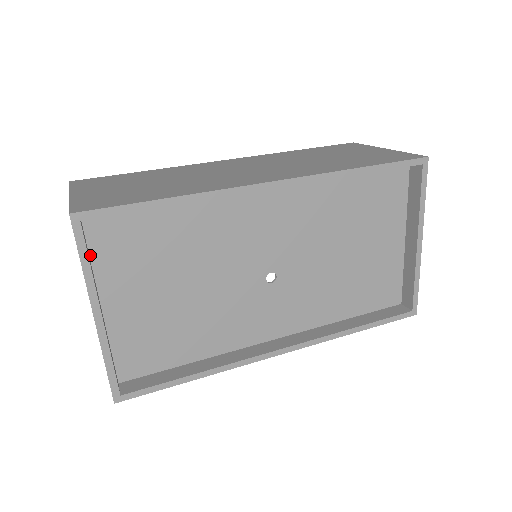
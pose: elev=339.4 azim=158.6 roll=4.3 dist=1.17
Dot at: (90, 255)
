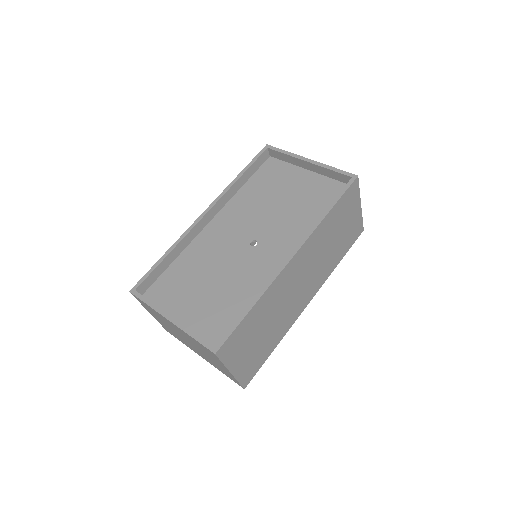
Dot at: occluded
